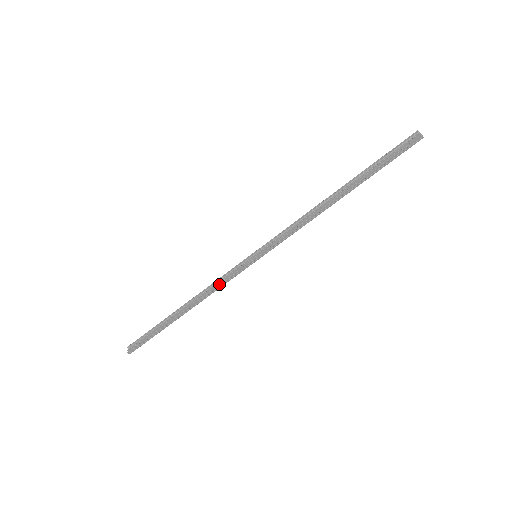
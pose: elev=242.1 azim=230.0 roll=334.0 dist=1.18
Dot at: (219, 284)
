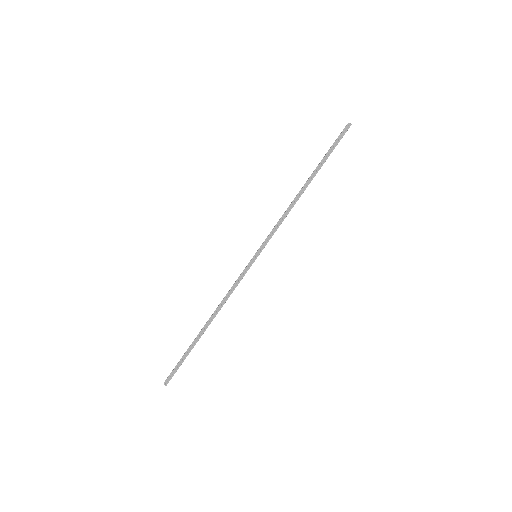
Dot at: (230, 289)
